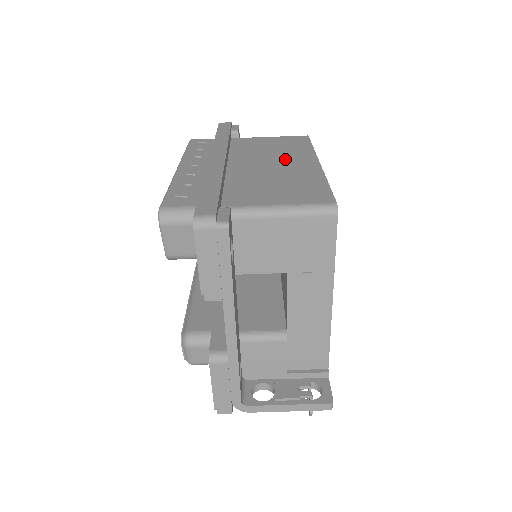
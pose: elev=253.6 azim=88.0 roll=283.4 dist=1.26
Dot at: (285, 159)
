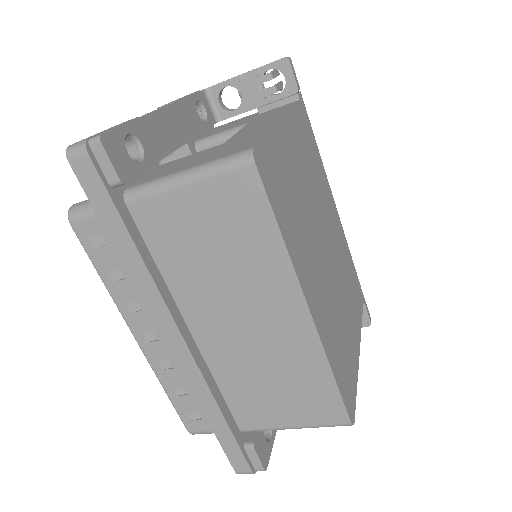
Dot at: (256, 302)
